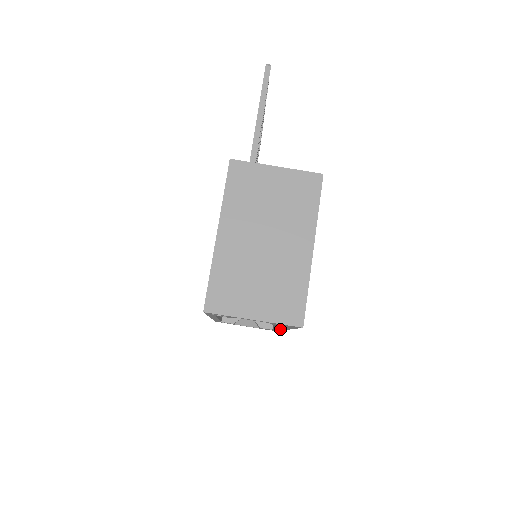
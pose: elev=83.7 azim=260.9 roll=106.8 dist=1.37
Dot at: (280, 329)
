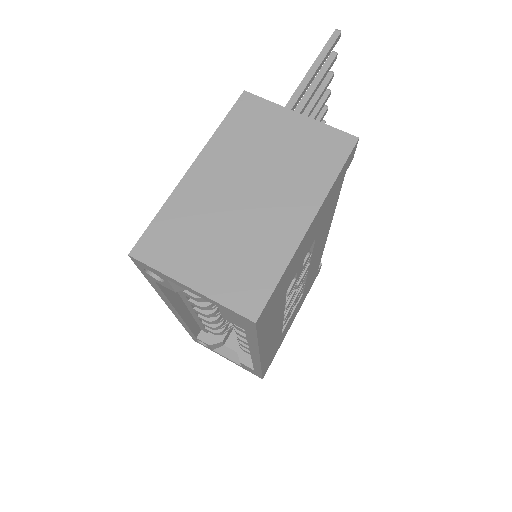
Dot at: (255, 360)
